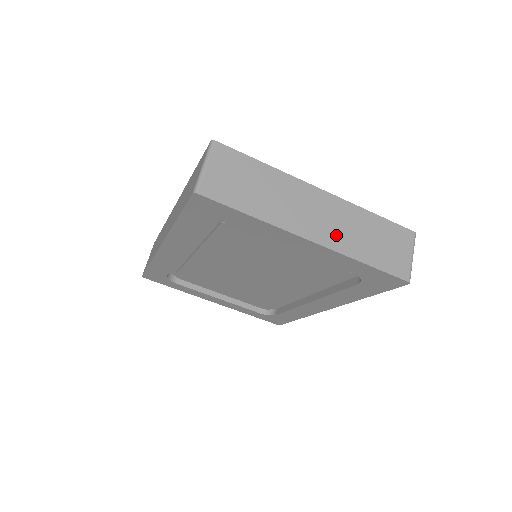
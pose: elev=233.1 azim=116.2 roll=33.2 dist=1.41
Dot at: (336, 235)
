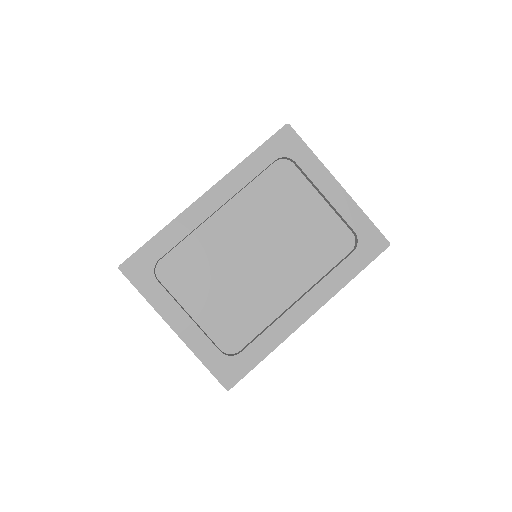
Dot at: occluded
